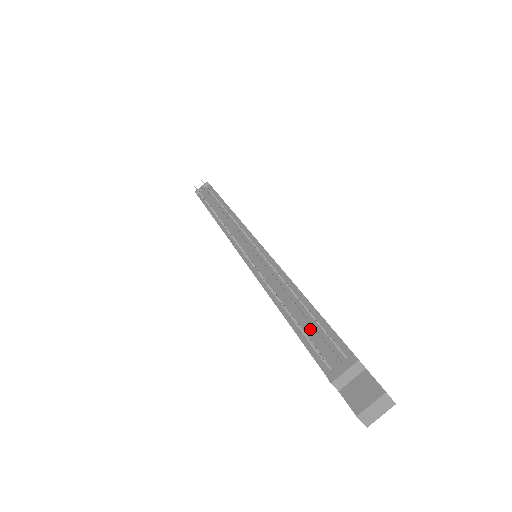
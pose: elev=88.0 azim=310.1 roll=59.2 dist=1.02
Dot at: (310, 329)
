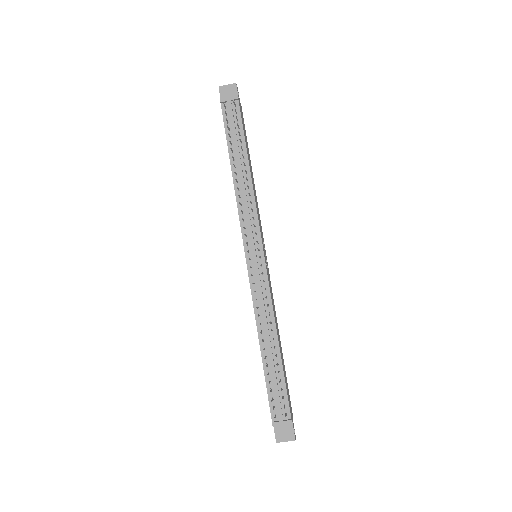
Dot at: (274, 383)
